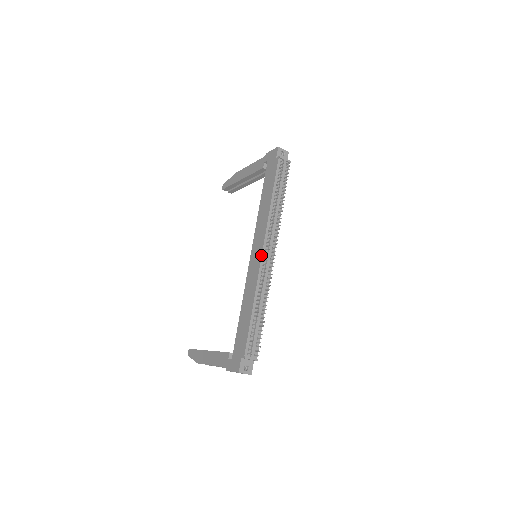
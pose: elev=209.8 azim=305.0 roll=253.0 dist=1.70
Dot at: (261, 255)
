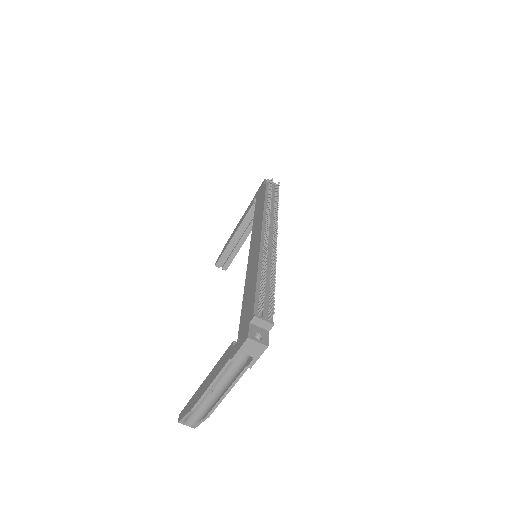
Dot at: (260, 236)
